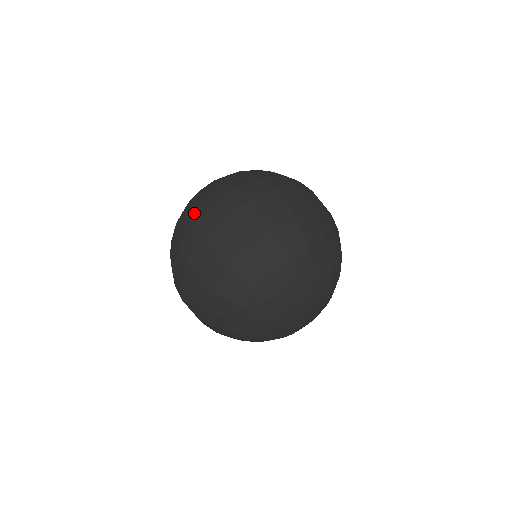
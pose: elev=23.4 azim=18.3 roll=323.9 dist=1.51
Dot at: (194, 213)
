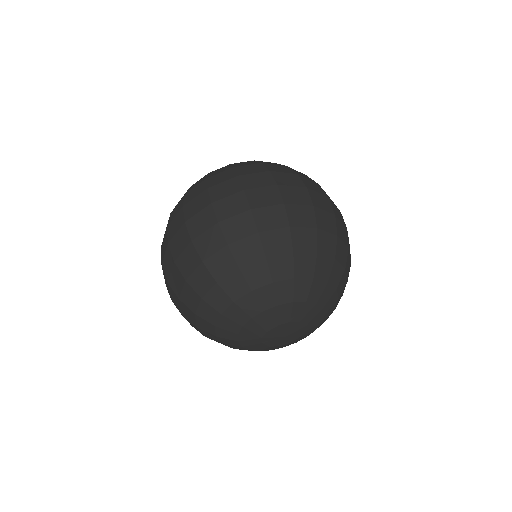
Dot at: occluded
